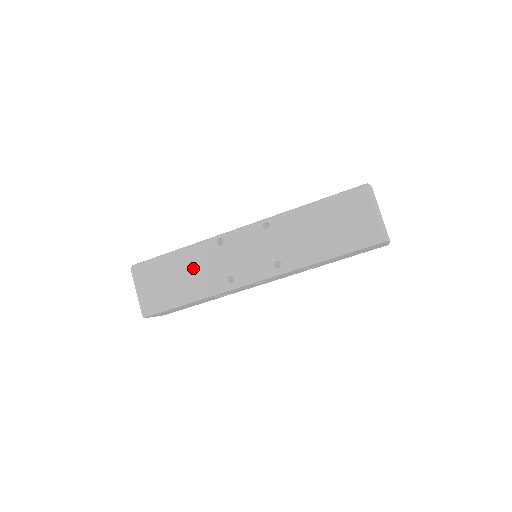
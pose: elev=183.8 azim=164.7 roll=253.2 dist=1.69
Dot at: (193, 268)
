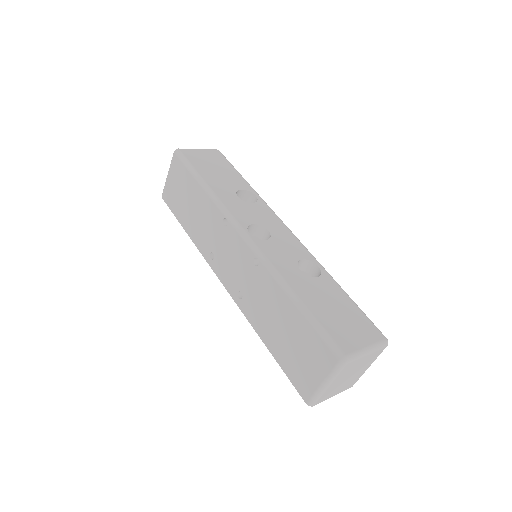
Dot at: (200, 212)
